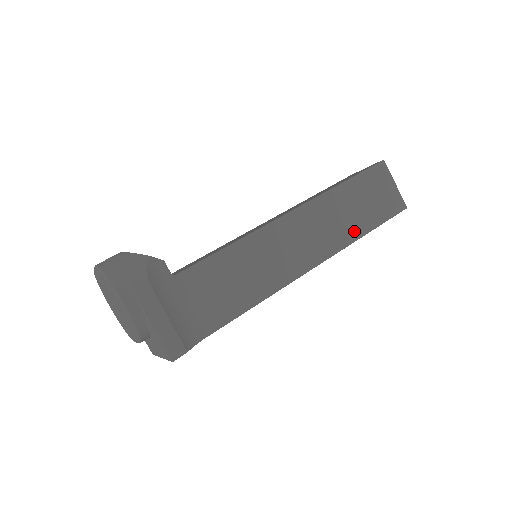
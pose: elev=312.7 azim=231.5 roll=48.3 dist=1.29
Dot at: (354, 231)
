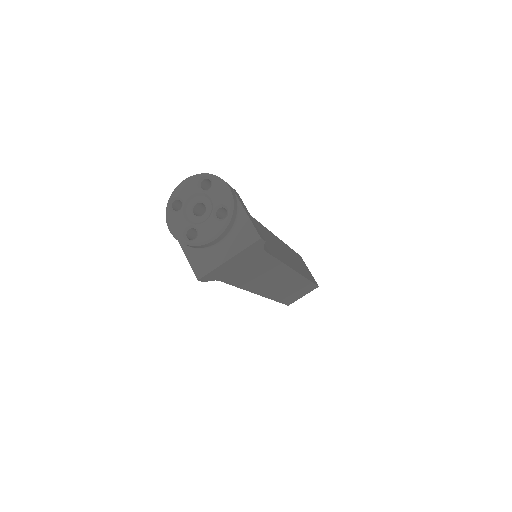
Dot at: (304, 273)
